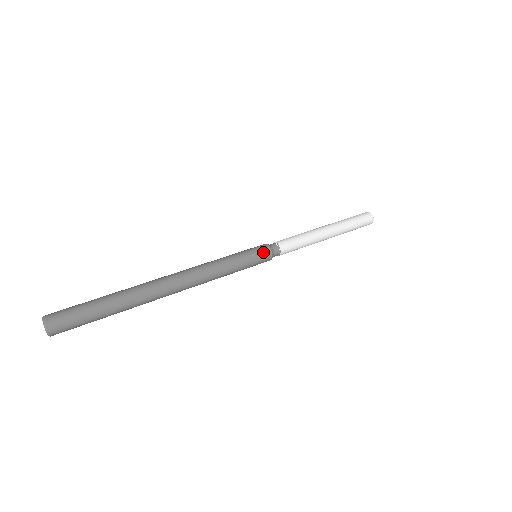
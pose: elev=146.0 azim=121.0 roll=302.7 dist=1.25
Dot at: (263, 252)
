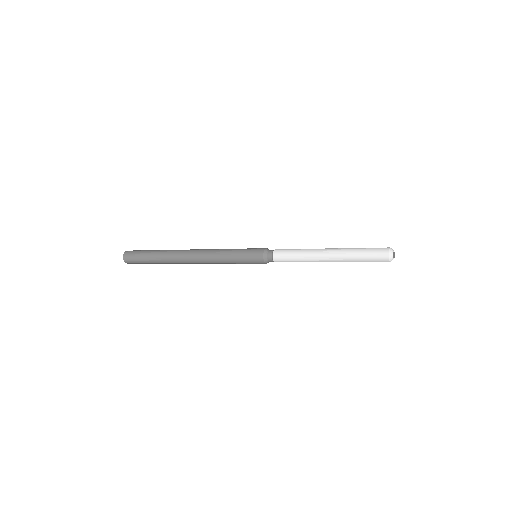
Dot at: (256, 257)
